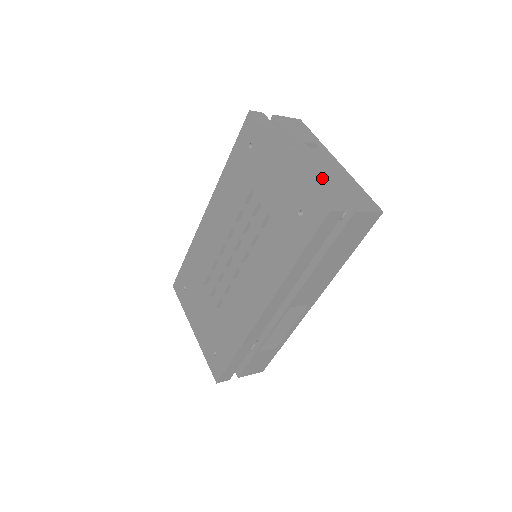
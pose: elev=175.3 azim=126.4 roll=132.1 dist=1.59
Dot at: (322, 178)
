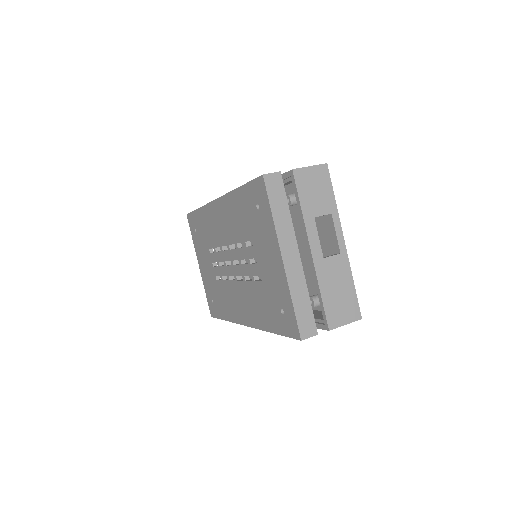
Dot at: (315, 278)
